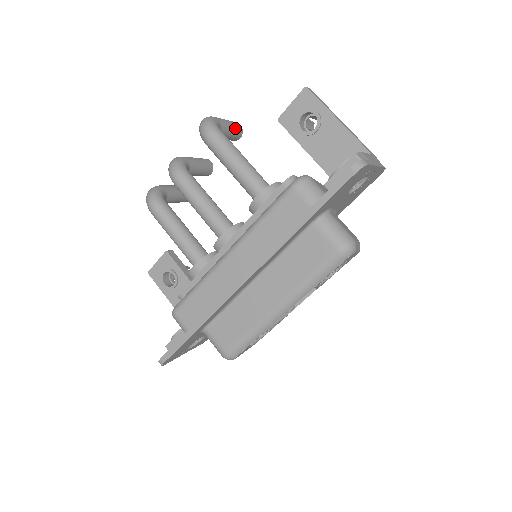
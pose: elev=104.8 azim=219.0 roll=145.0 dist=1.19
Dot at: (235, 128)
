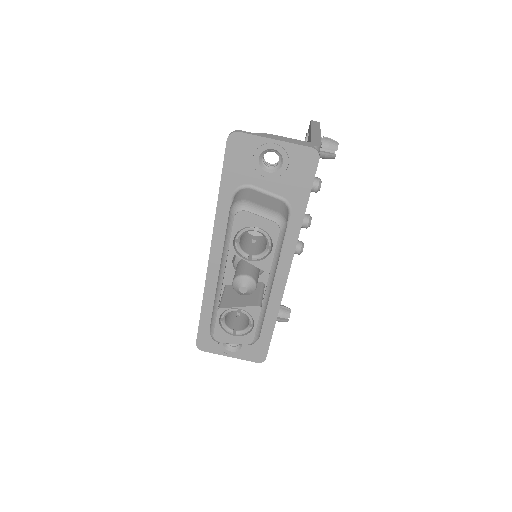
Dot at: occluded
